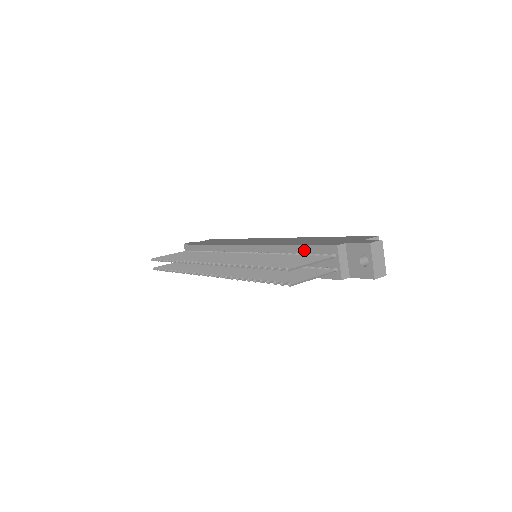
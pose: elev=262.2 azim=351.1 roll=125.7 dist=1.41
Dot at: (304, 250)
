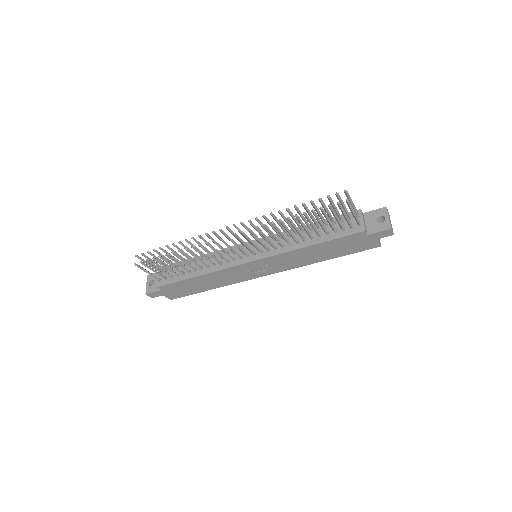
Dot at: occluded
